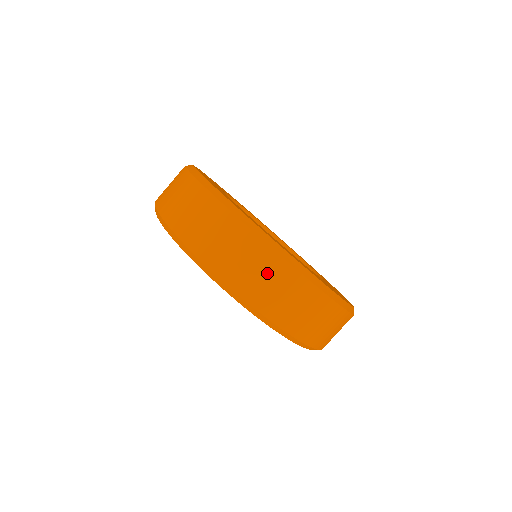
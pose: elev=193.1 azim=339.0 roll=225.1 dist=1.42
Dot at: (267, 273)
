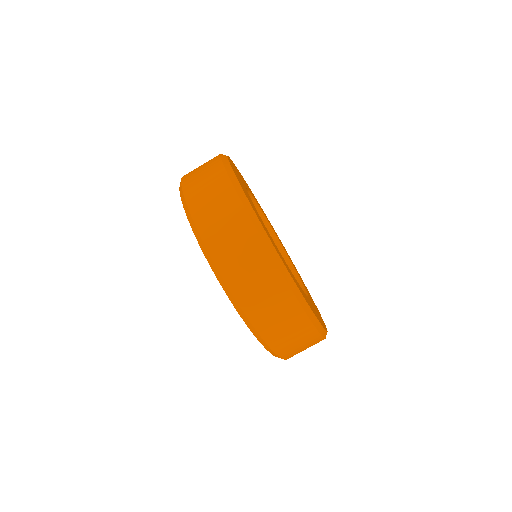
Dot at: (284, 315)
